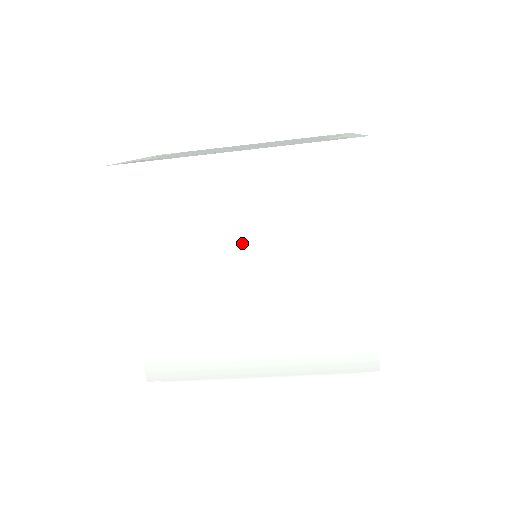
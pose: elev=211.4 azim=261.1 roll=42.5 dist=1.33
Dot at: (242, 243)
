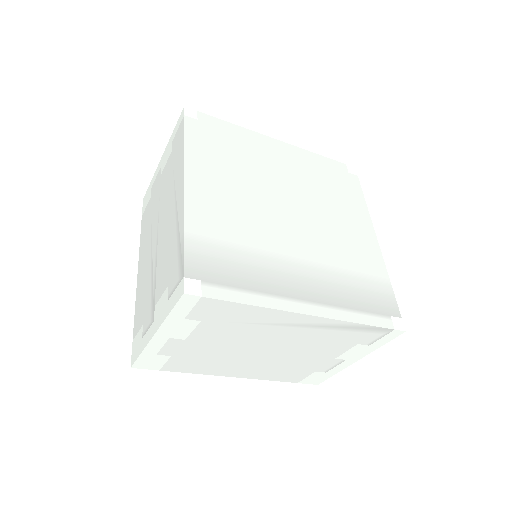
Dot at: (286, 190)
